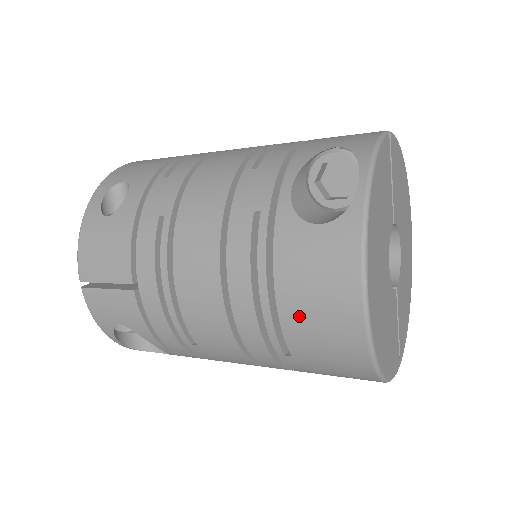
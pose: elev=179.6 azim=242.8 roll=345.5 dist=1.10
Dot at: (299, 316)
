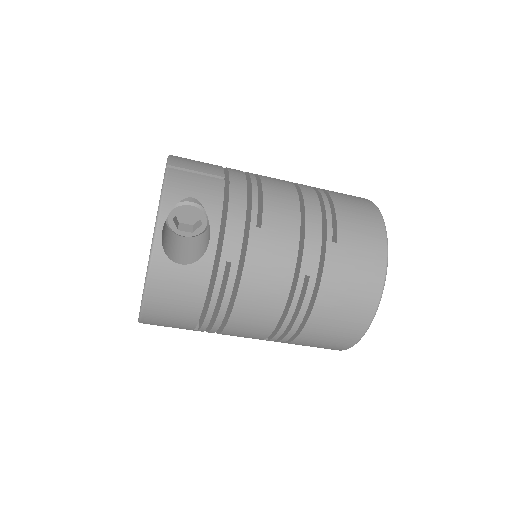
Dot at: (348, 213)
